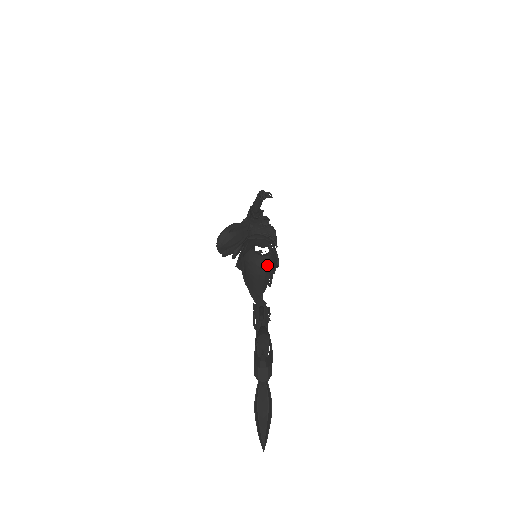
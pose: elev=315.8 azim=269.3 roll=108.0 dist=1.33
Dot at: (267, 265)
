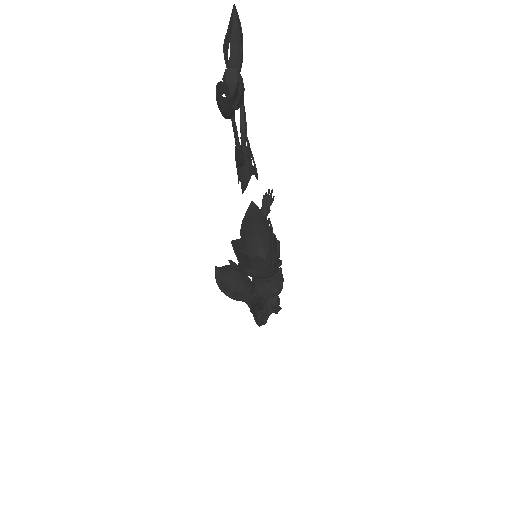
Dot at: occluded
